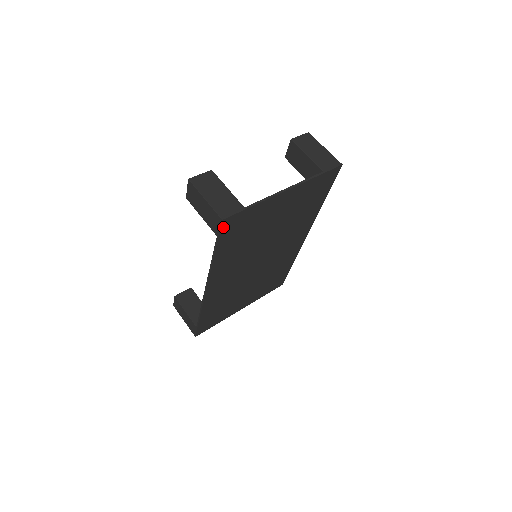
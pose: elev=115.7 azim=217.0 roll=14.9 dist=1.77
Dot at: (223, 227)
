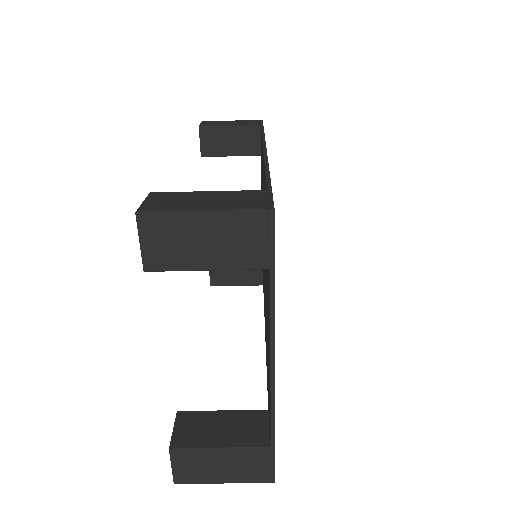
Dot at: occluded
